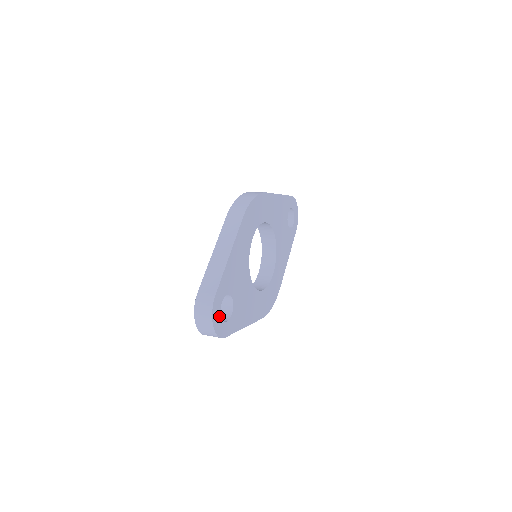
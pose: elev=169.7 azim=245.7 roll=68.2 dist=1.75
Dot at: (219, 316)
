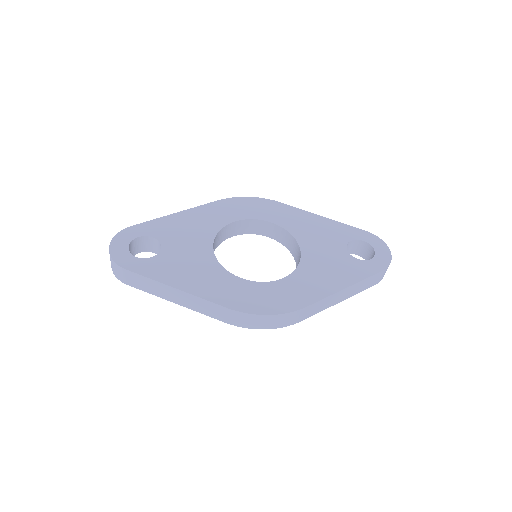
Dot at: (126, 245)
